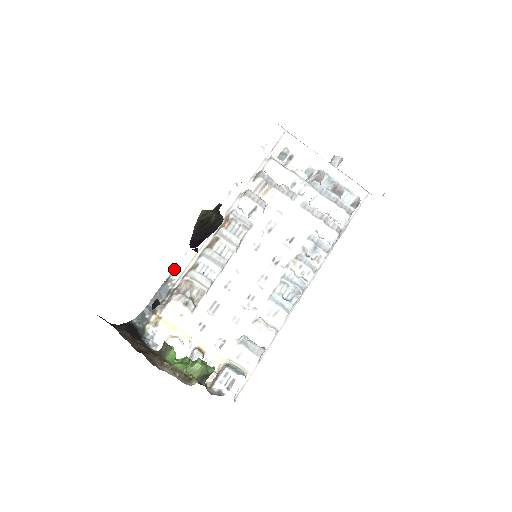
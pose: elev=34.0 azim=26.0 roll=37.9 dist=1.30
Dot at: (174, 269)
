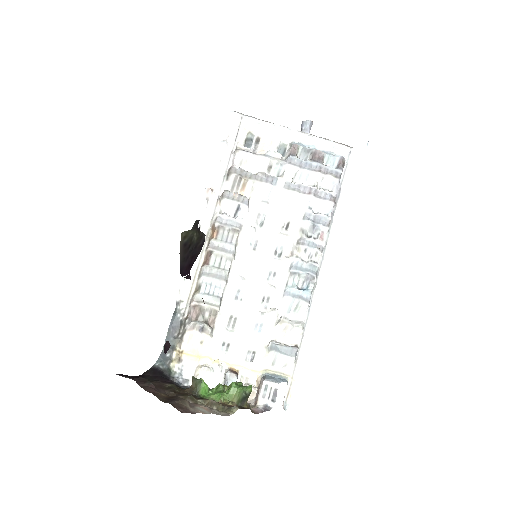
Dot at: (178, 298)
